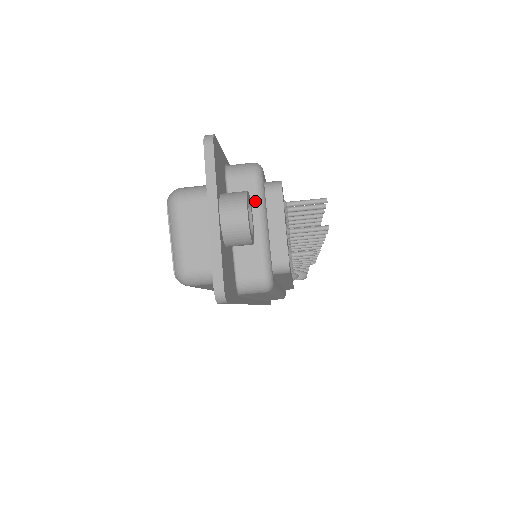
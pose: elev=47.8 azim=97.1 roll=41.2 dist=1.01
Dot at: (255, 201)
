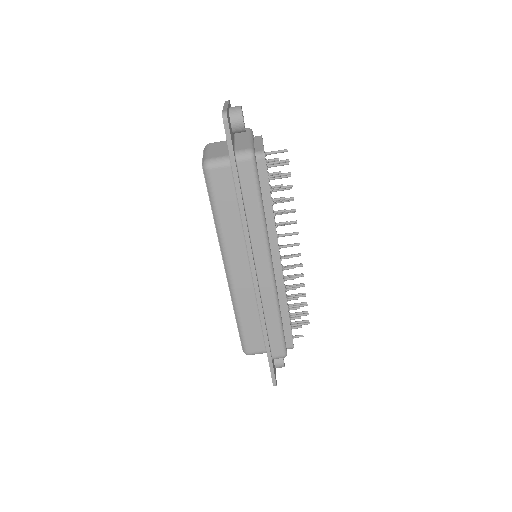
Dot at: (248, 133)
